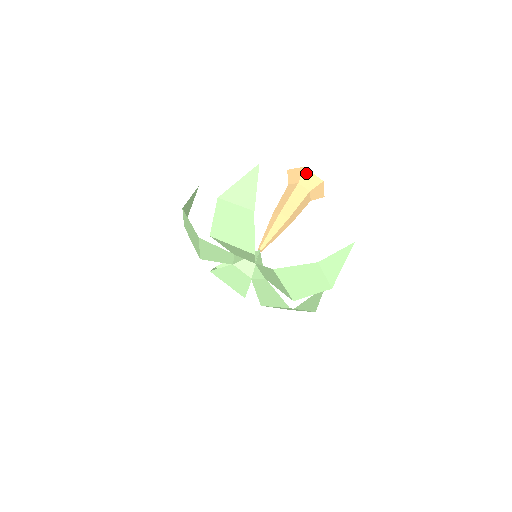
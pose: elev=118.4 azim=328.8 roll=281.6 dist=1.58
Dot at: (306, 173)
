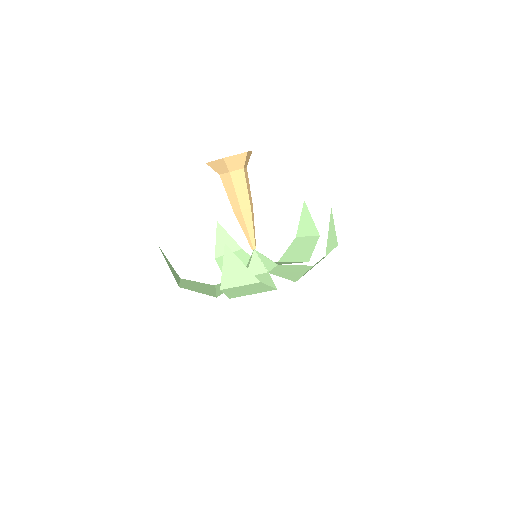
Dot at: (229, 160)
